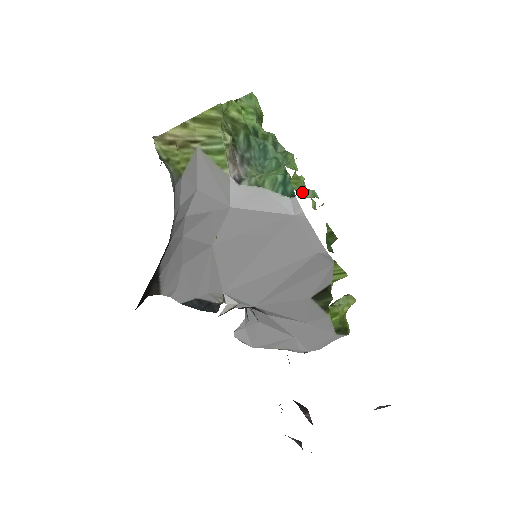
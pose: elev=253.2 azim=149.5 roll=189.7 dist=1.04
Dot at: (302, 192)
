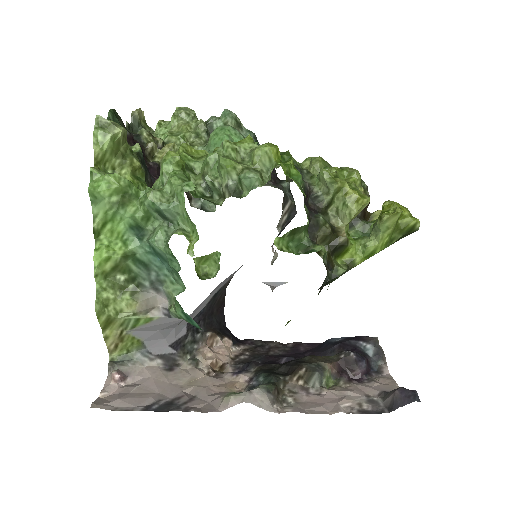
Dot at: (218, 265)
